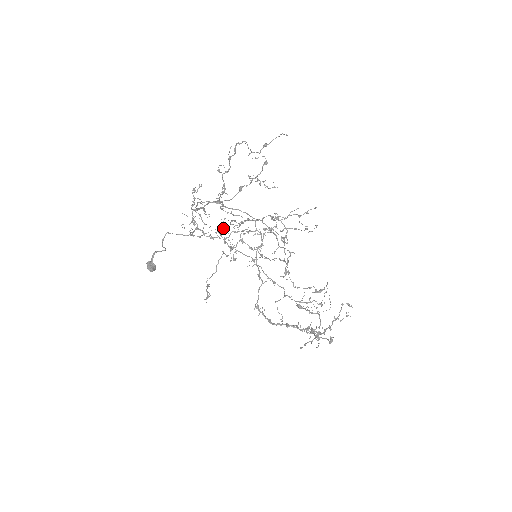
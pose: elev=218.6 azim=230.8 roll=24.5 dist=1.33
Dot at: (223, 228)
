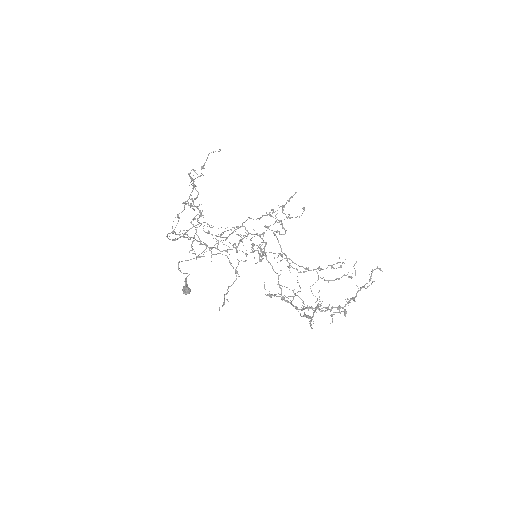
Dot at: (217, 243)
